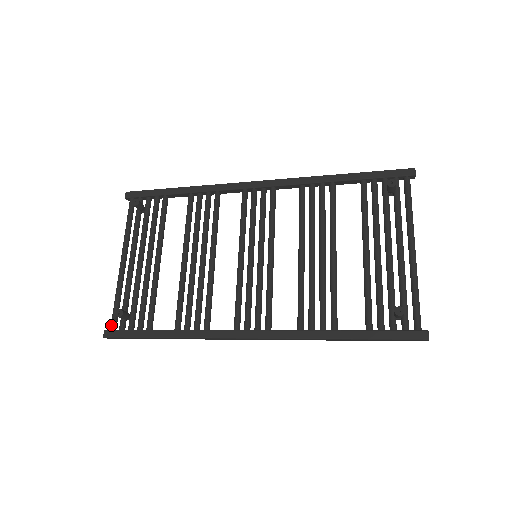
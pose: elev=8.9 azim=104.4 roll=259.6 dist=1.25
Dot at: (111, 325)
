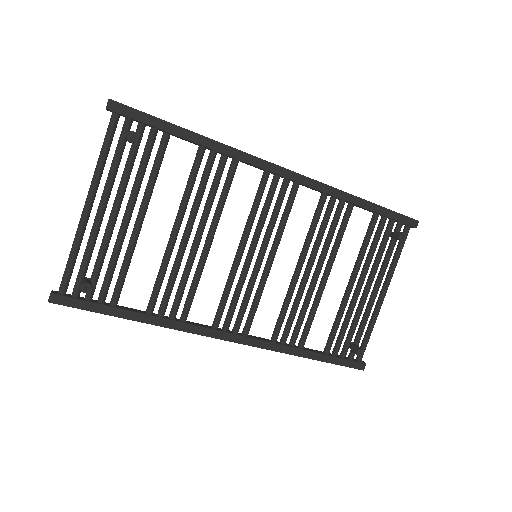
Dot at: (61, 289)
